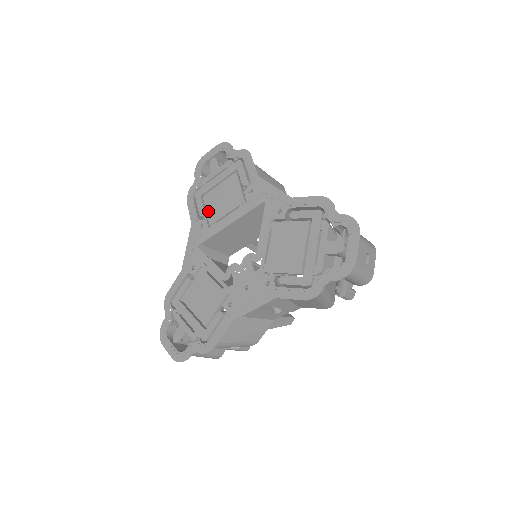
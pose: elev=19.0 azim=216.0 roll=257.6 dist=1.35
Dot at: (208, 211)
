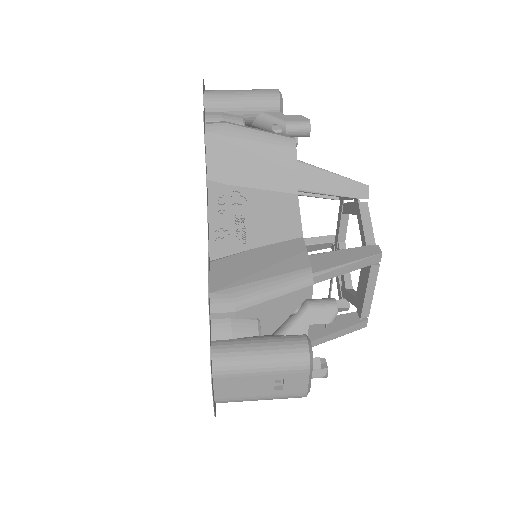
Dot at: occluded
